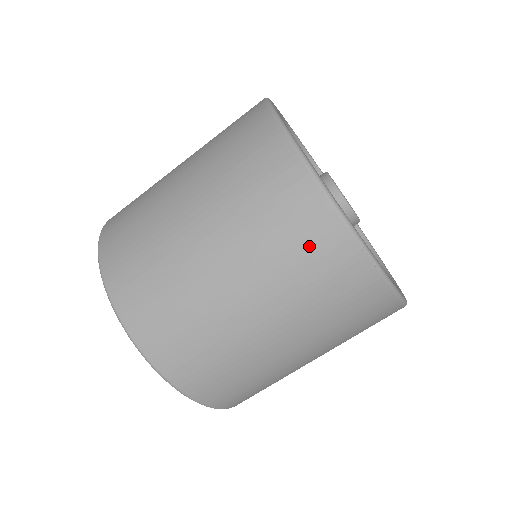
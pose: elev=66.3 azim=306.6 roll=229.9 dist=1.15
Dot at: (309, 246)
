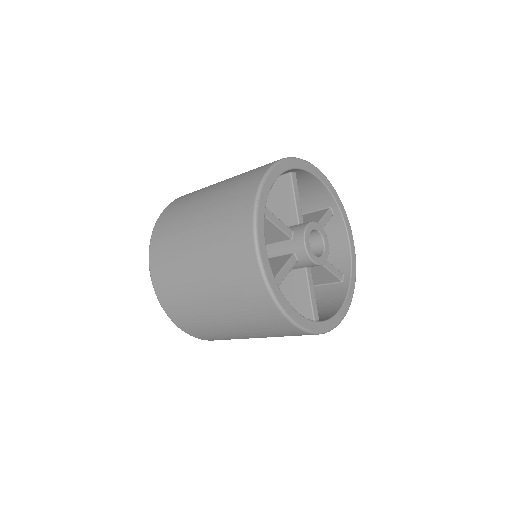
Dot at: (286, 334)
